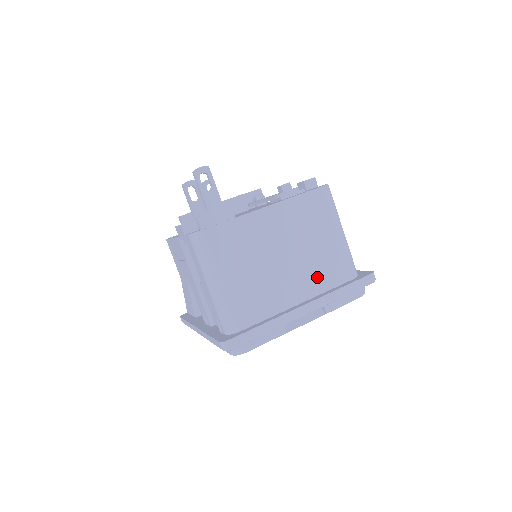
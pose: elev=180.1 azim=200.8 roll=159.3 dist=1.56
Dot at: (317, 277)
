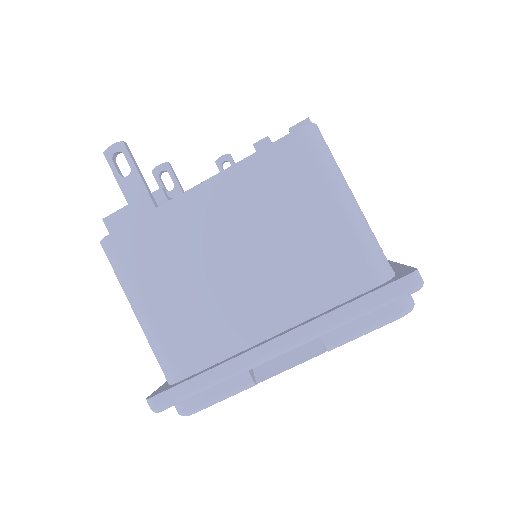
Dot at: (302, 289)
